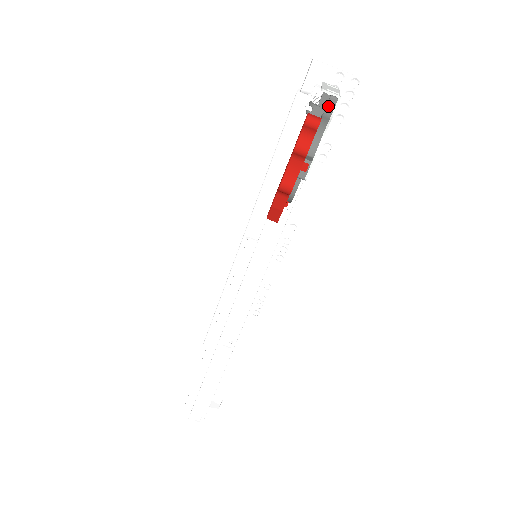
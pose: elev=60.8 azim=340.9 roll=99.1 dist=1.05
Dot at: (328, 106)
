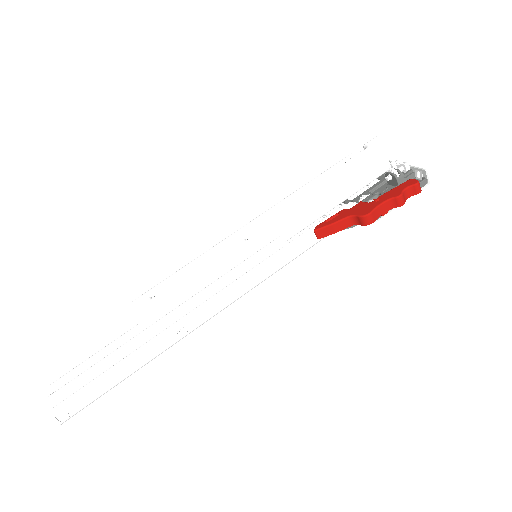
Dot at: (421, 183)
